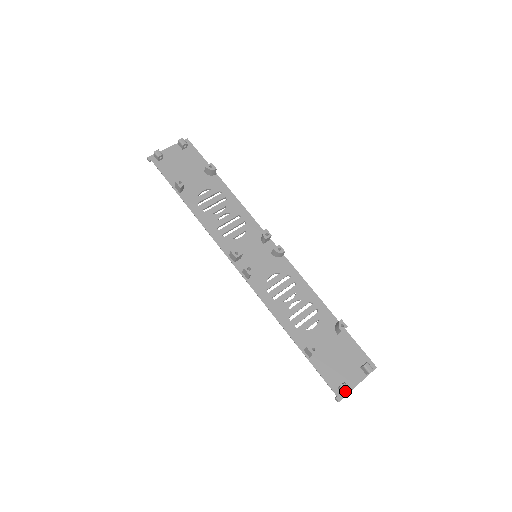
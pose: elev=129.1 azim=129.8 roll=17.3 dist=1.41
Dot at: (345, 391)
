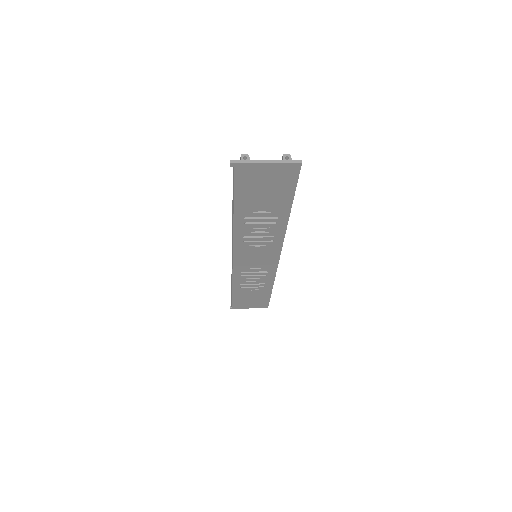
Dot at: (242, 157)
